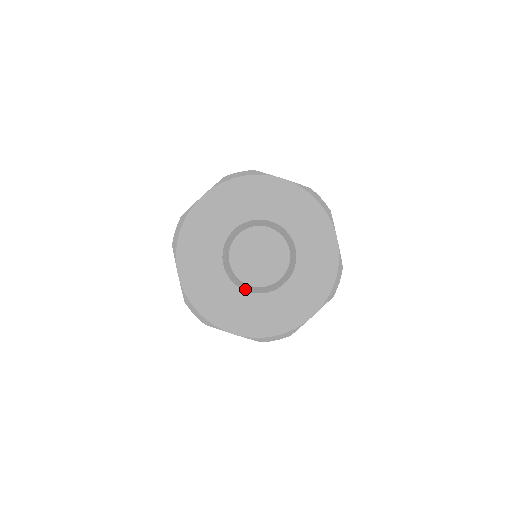
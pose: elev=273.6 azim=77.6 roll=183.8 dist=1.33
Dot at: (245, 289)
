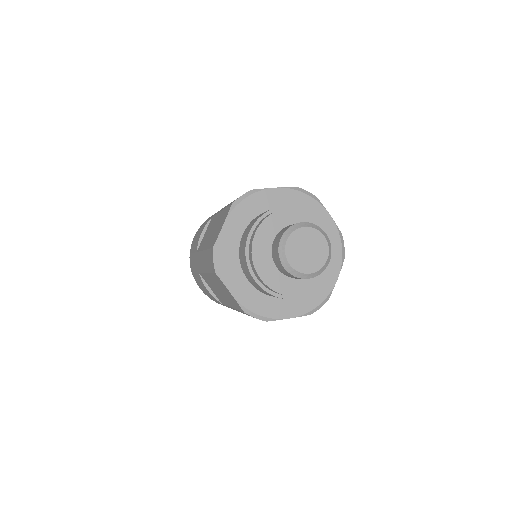
Dot at: (283, 264)
